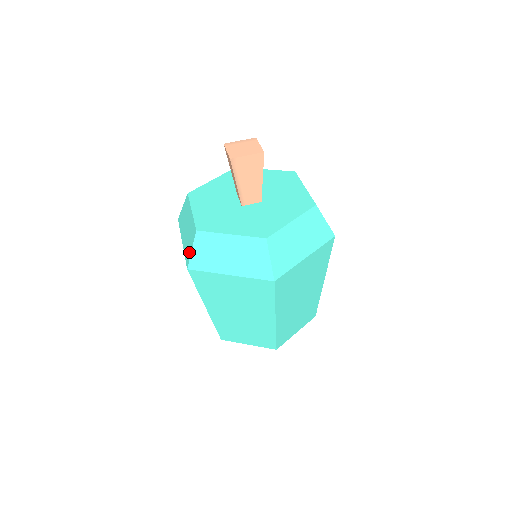
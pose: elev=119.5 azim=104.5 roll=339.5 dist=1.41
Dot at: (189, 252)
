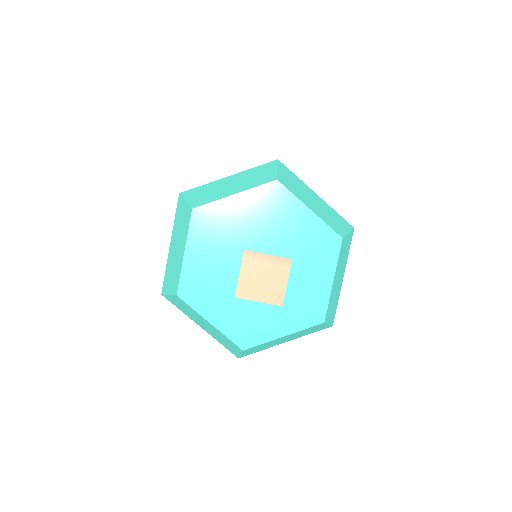
Dot at: (167, 288)
